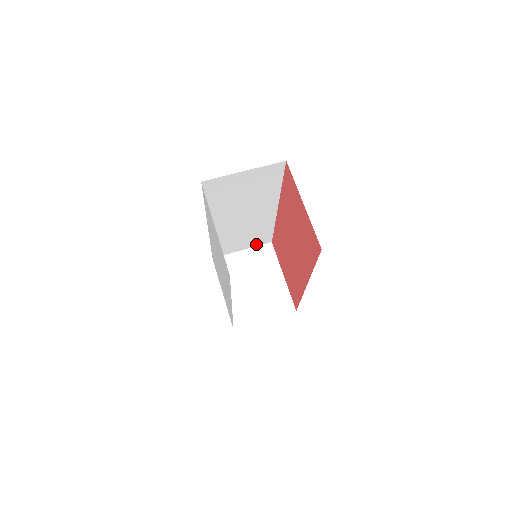
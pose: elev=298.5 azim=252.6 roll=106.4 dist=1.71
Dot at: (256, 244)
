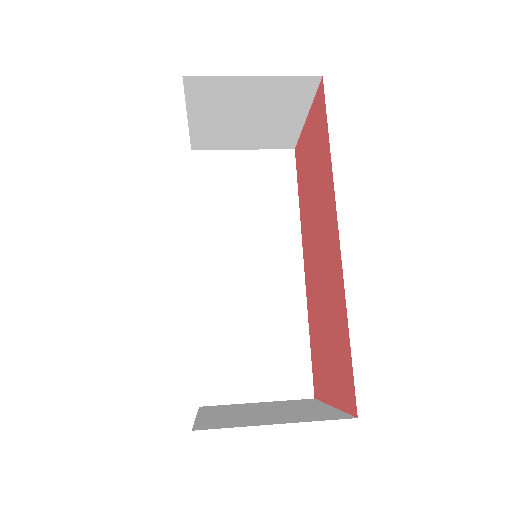
Dot at: (283, 392)
